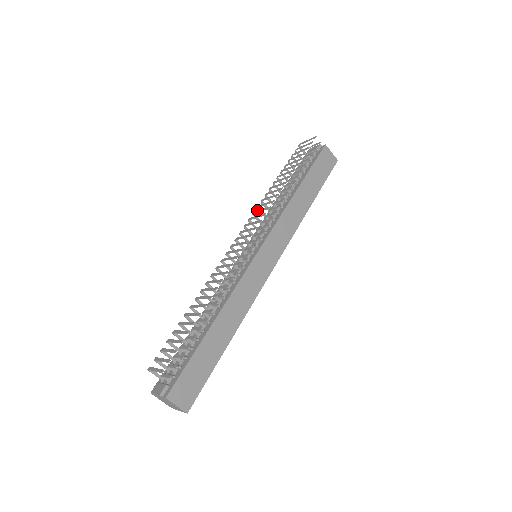
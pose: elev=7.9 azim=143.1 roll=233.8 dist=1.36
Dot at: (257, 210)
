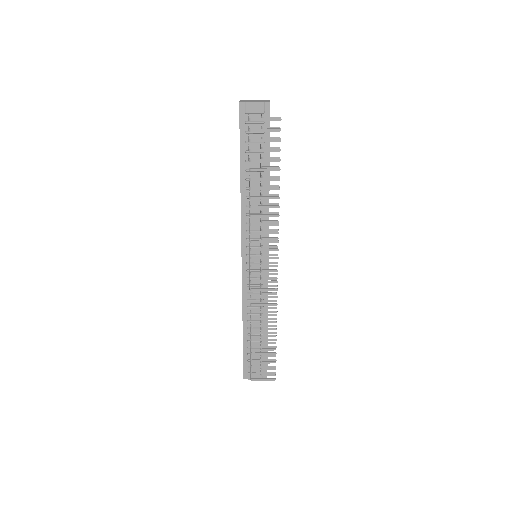
Dot at: (258, 232)
